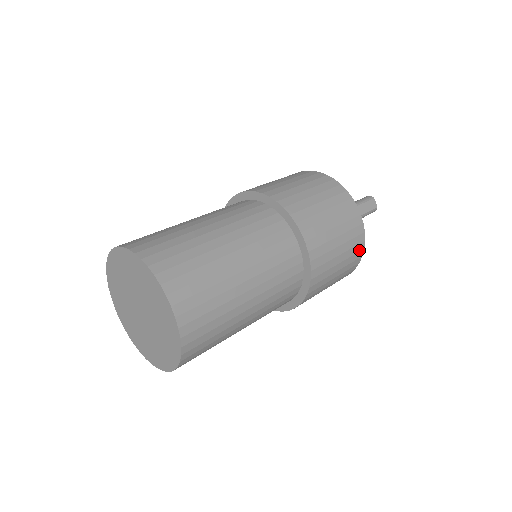
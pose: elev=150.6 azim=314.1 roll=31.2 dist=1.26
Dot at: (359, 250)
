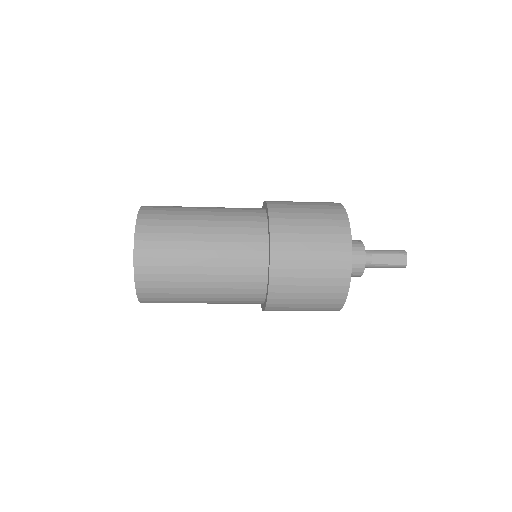
Dot at: (340, 291)
